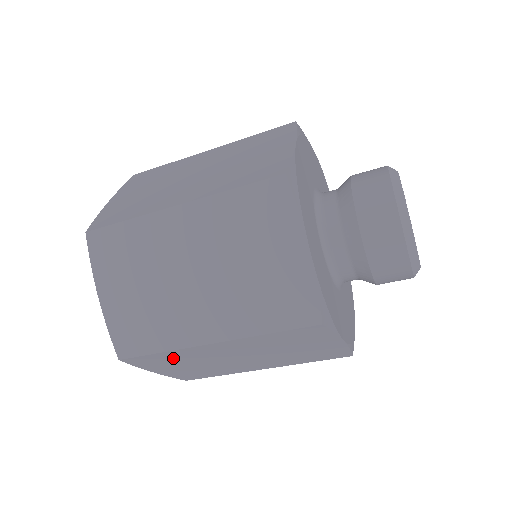
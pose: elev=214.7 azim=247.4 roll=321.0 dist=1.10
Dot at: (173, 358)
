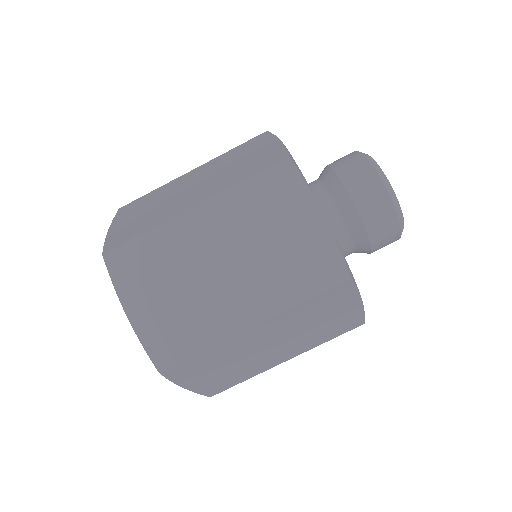
Dot at: (154, 257)
